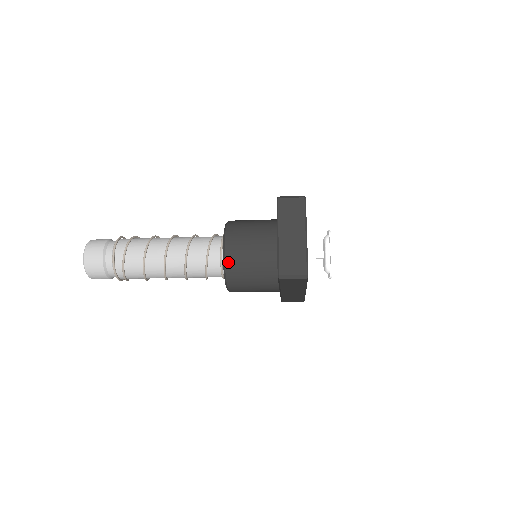
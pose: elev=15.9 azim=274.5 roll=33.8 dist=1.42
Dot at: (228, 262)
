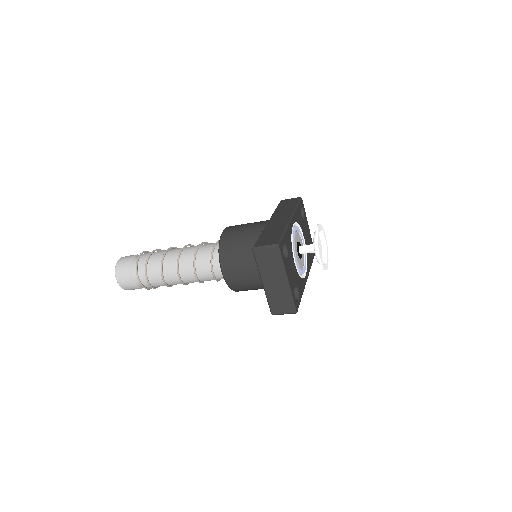
Dot at: (231, 285)
